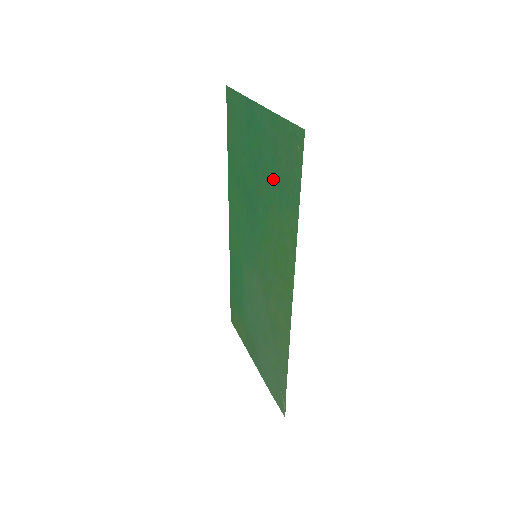
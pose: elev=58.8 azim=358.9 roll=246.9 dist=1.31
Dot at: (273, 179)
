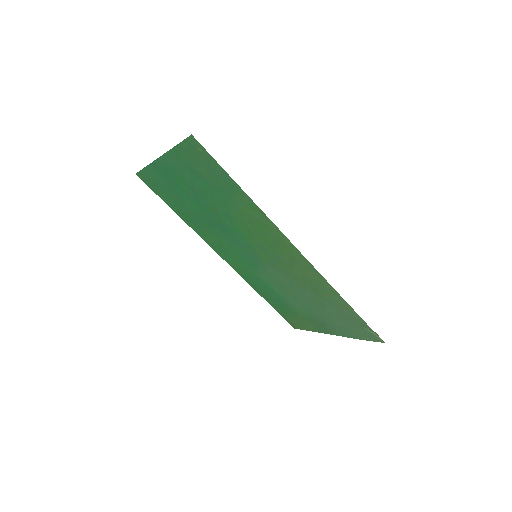
Dot at: (211, 190)
